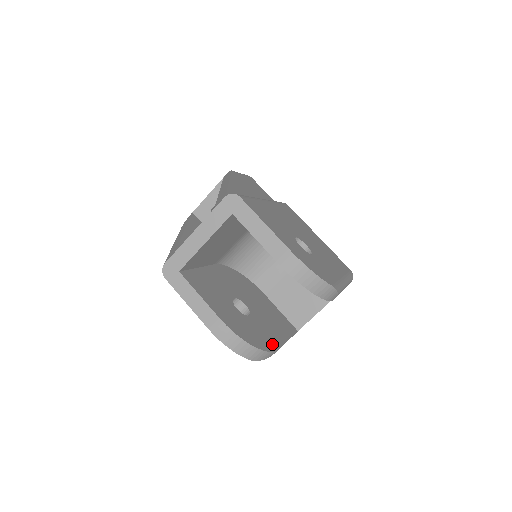
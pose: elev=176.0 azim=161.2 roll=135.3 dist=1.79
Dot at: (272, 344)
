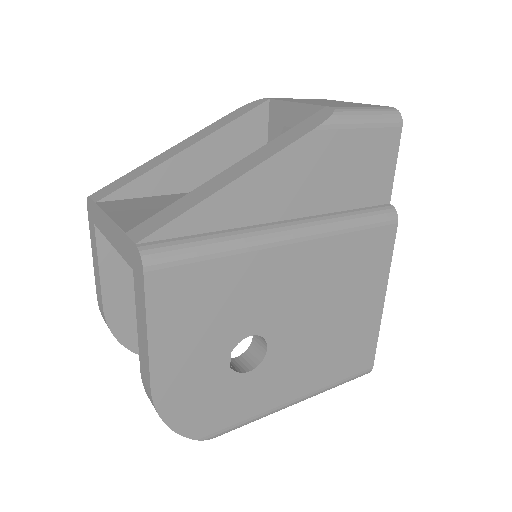
Dot at: occluded
